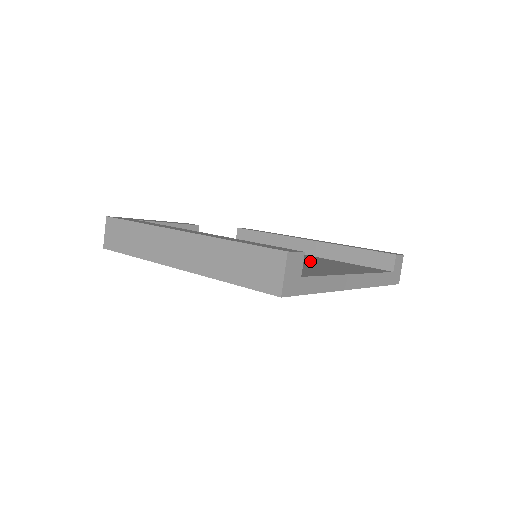
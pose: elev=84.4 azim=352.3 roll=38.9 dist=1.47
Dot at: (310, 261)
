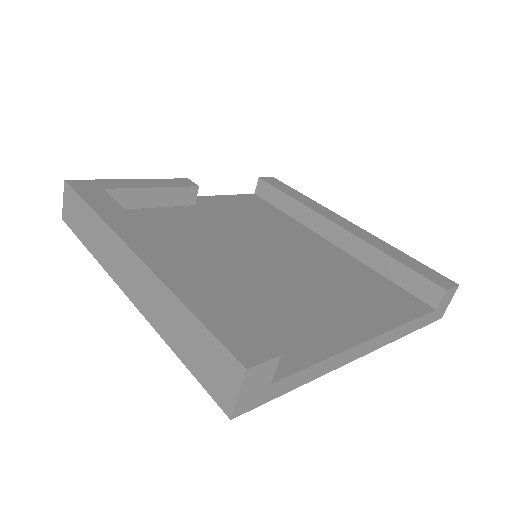
Dot at: (324, 279)
